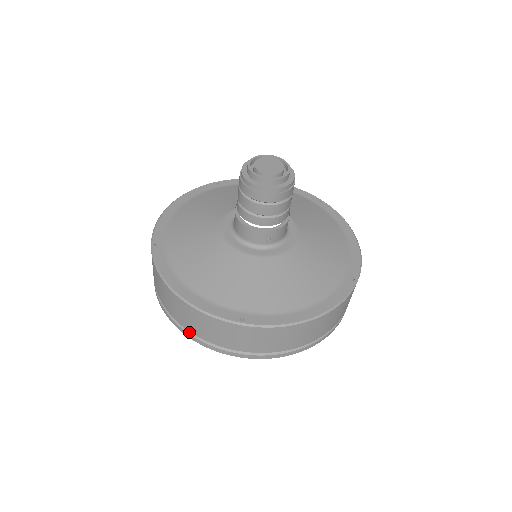
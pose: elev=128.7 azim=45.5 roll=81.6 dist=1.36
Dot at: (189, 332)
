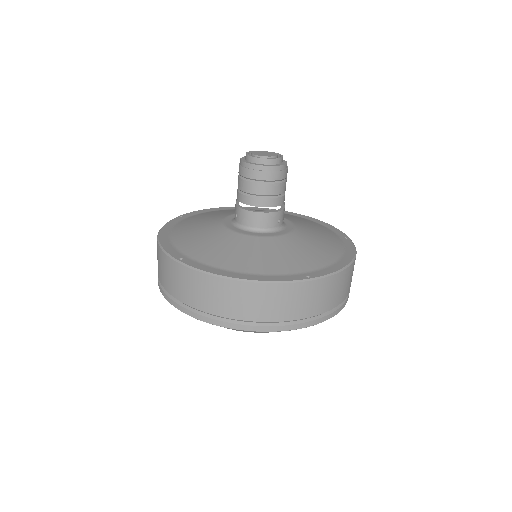
Dot at: (253, 324)
